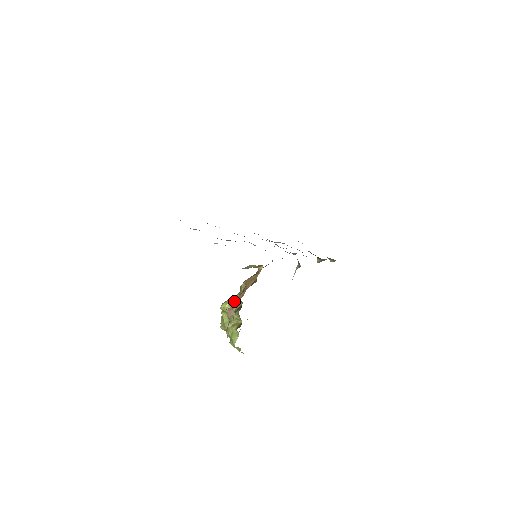
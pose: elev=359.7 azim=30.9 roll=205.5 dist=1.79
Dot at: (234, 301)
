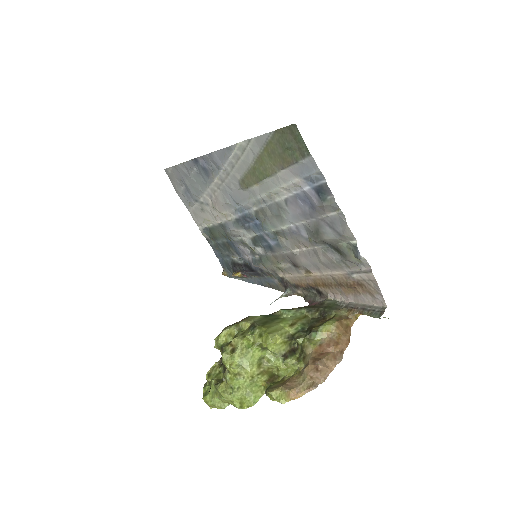
Dot at: (290, 339)
